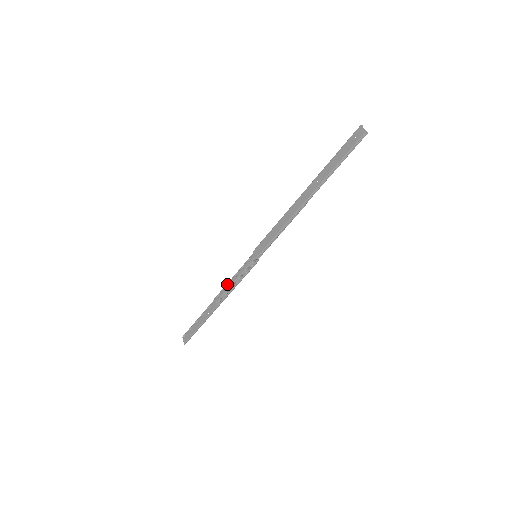
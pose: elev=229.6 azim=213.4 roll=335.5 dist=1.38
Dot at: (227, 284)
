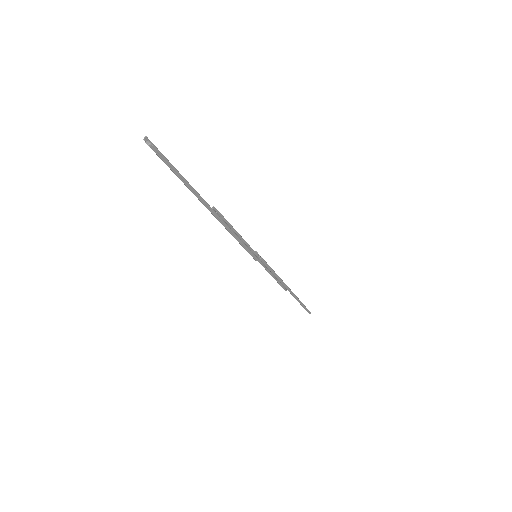
Dot at: occluded
